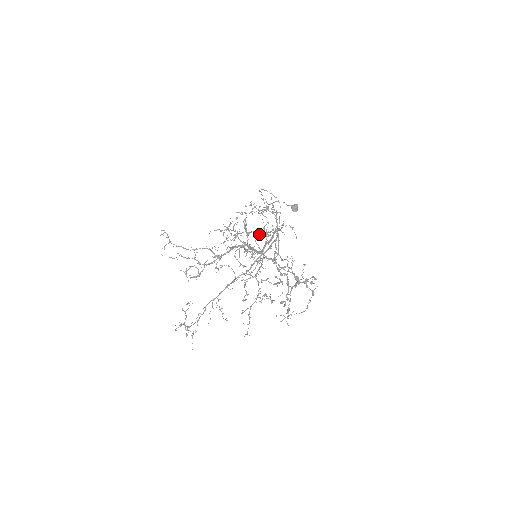
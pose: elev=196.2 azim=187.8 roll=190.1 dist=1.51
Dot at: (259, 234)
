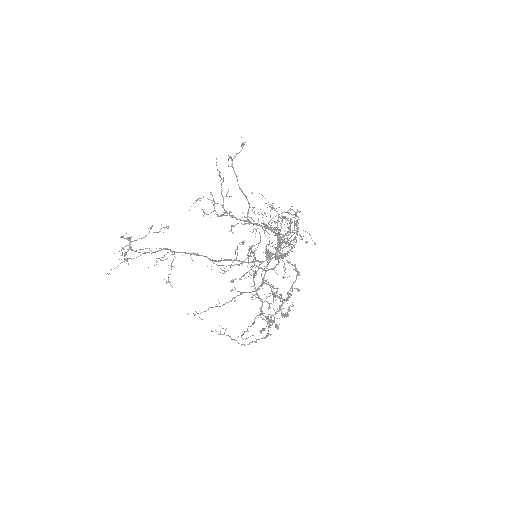
Dot at: occluded
